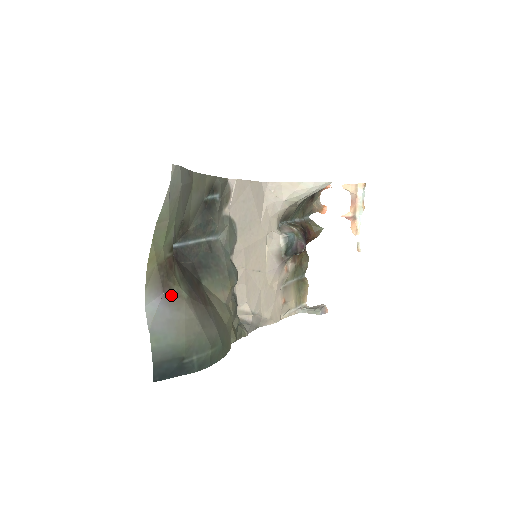
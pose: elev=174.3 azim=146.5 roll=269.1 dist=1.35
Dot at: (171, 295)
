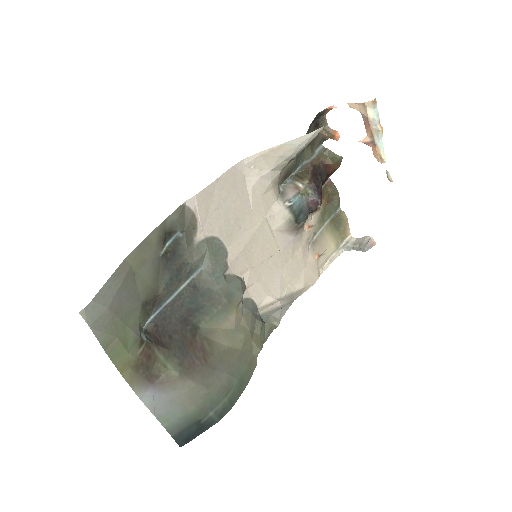
Dot at: (161, 382)
